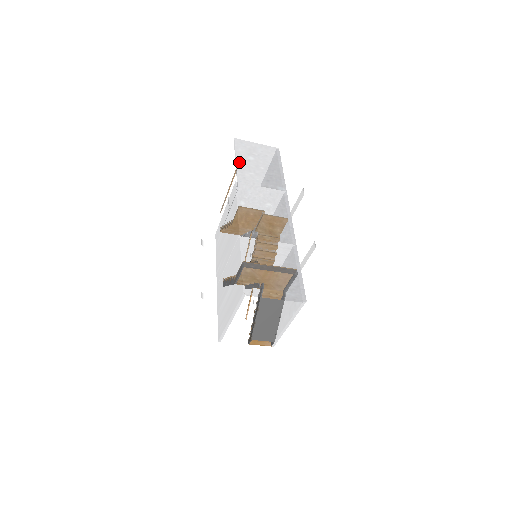
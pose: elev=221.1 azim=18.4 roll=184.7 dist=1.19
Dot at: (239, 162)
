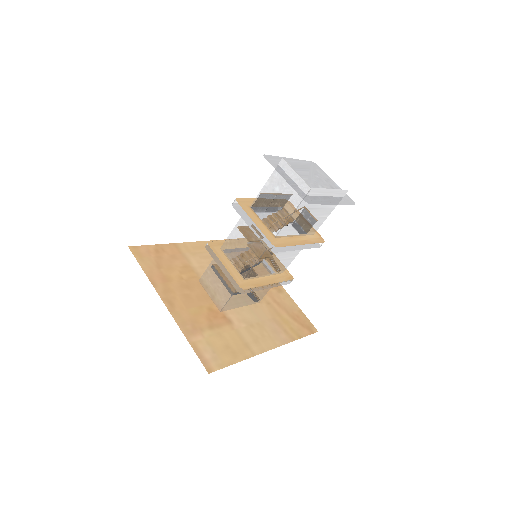
Dot at: (265, 188)
